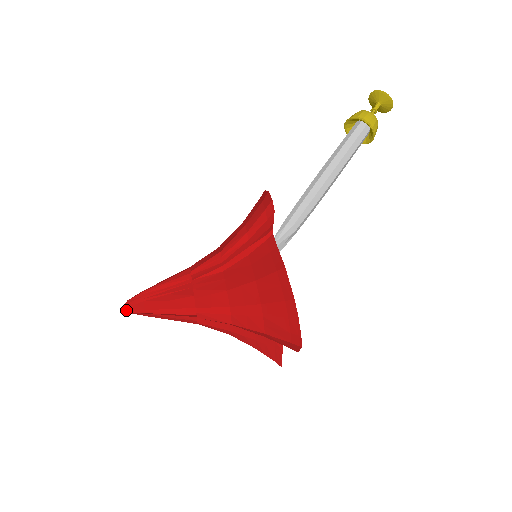
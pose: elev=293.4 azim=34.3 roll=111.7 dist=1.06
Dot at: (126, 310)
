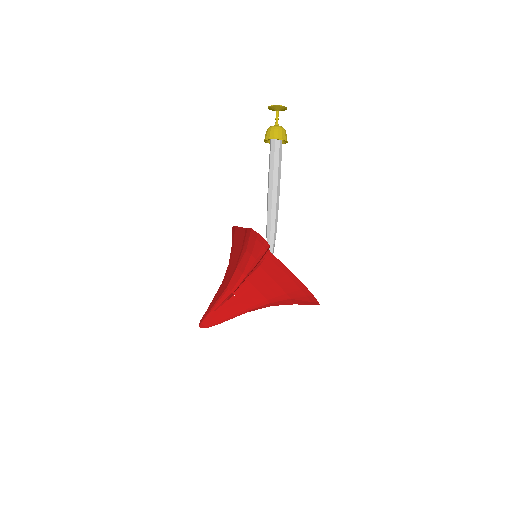
Dot at: occluded
